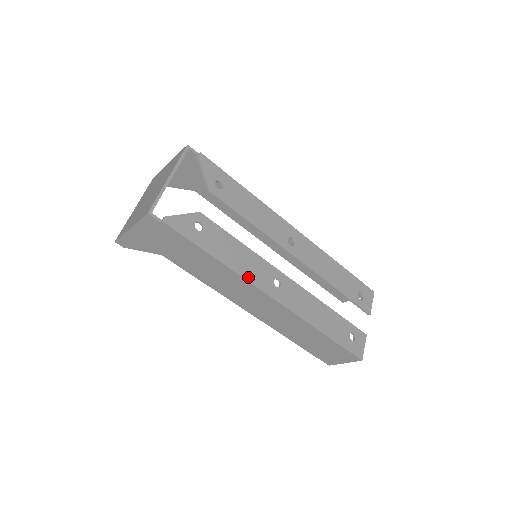
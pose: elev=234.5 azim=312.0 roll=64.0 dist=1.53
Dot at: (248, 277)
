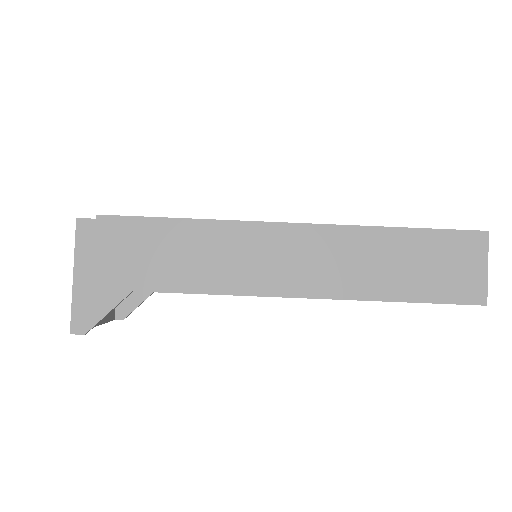
Dot at: (241, 221)
